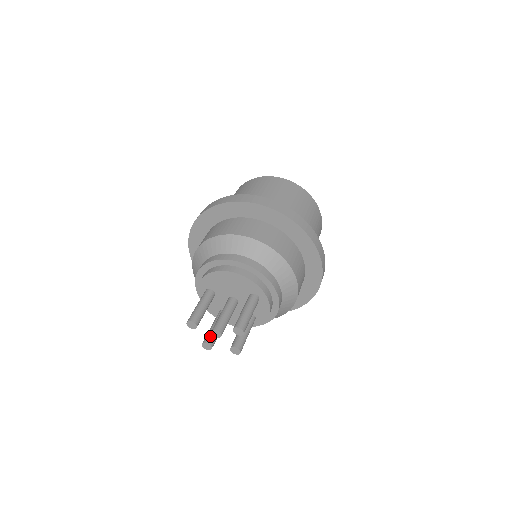
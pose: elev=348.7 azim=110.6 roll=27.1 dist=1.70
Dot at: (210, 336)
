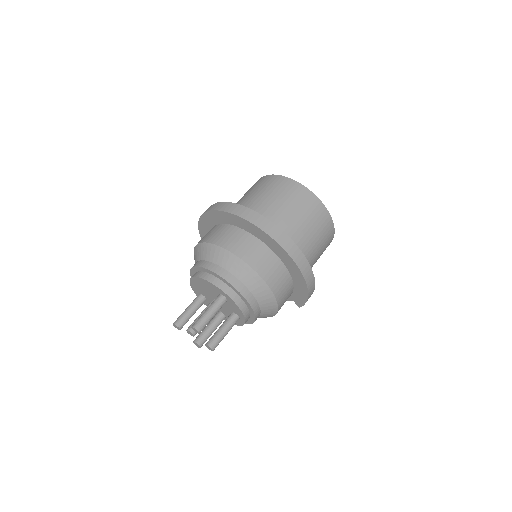
Dot at: (199, 336)
